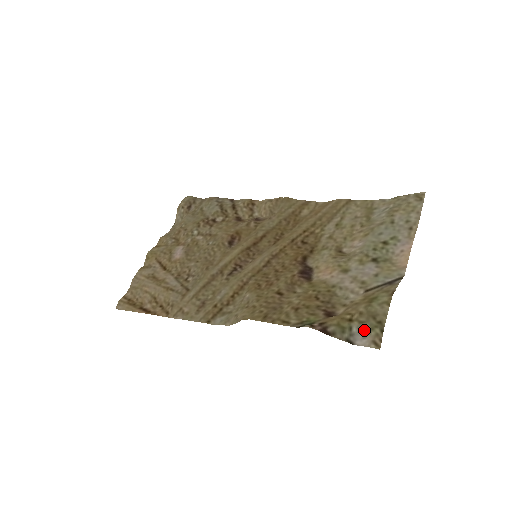
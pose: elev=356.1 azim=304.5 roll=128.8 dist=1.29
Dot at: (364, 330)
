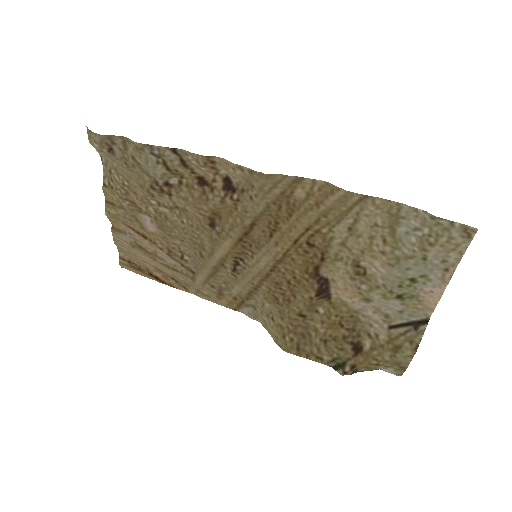
Dot at: (389, 370)
